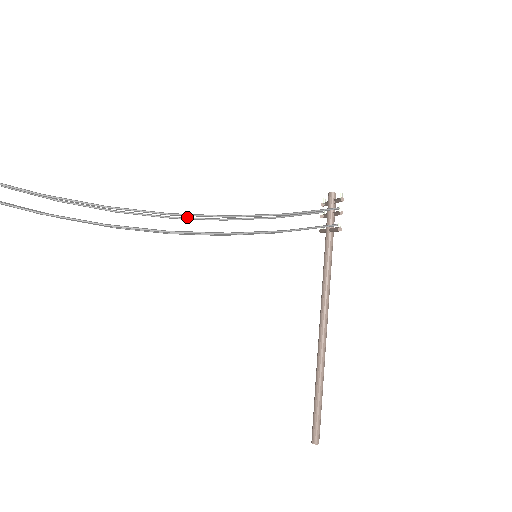
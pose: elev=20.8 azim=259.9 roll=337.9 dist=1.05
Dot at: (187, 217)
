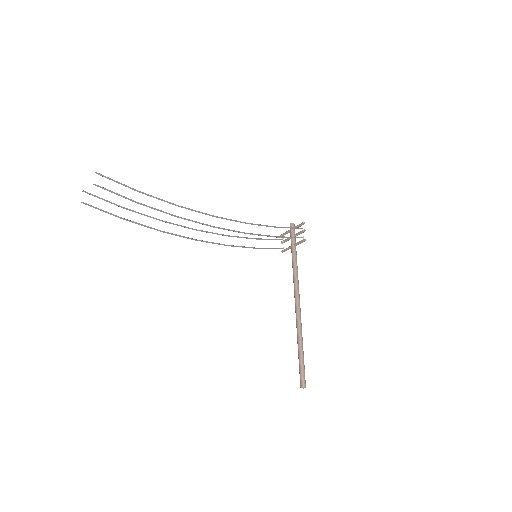
Dot at: (206, 231)
